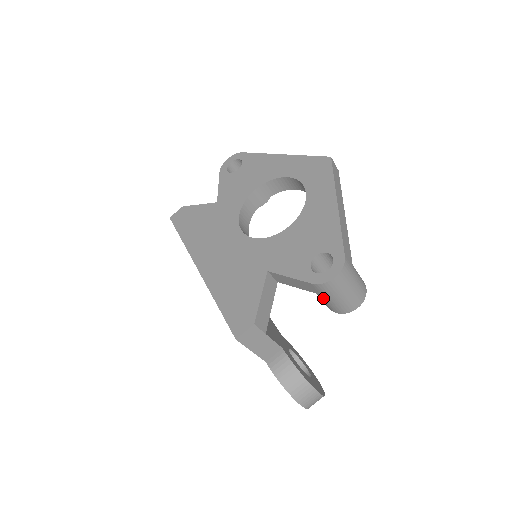
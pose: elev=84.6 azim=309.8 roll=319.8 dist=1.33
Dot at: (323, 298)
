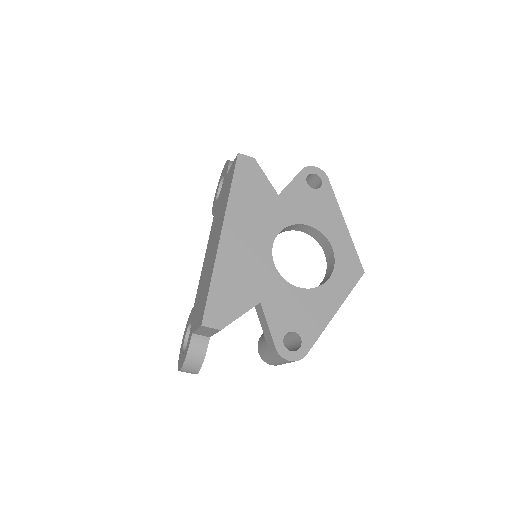
Dot at: (267, 349)
